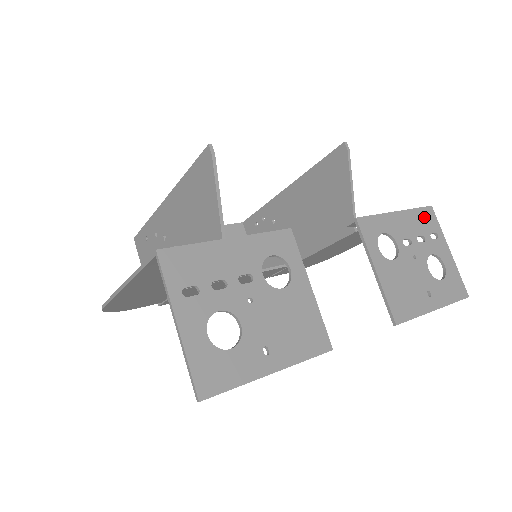
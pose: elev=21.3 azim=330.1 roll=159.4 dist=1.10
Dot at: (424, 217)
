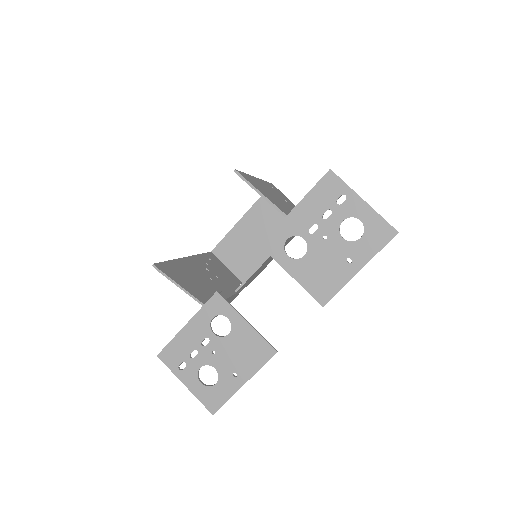
Dot at: (324, 189)
